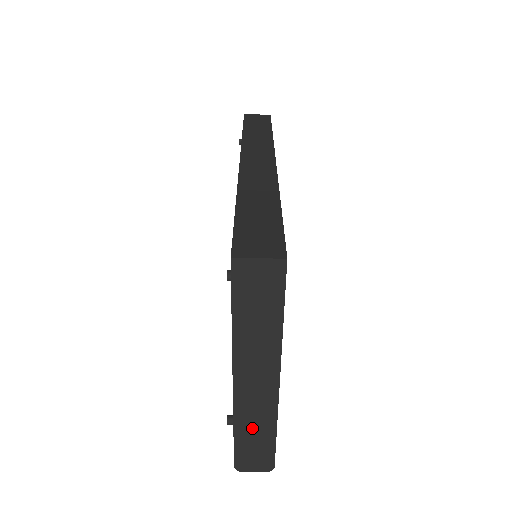
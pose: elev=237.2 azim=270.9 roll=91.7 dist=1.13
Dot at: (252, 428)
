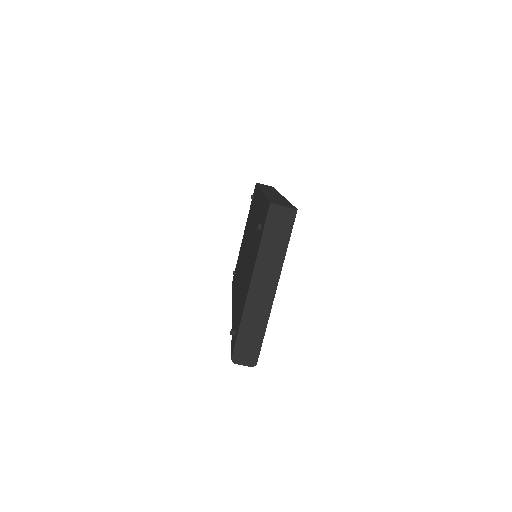
Dot at: (251, 325)
